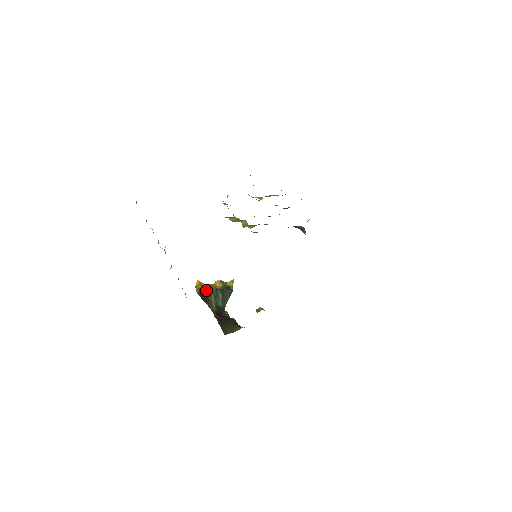
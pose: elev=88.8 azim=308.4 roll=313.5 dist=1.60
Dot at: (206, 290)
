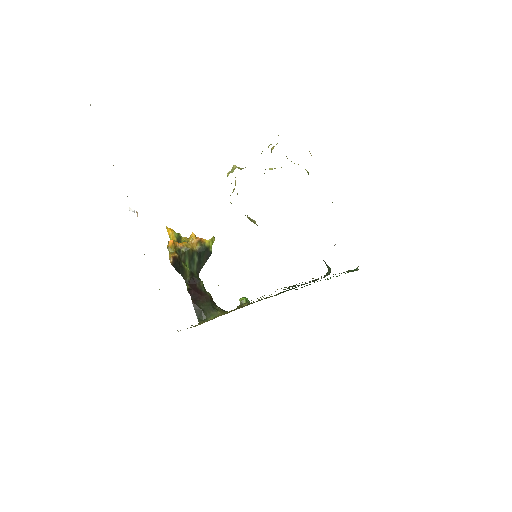
Dot at: (180, 254)
